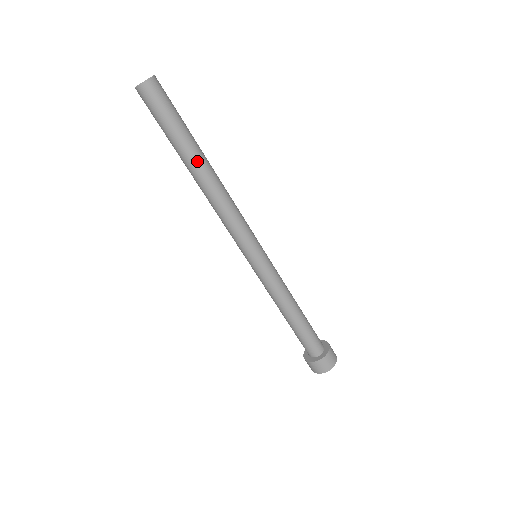
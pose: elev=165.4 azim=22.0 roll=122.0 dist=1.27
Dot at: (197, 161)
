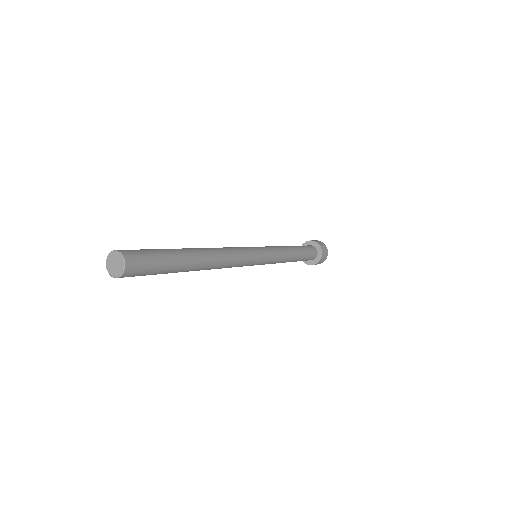
Dot at: (194, 267)
